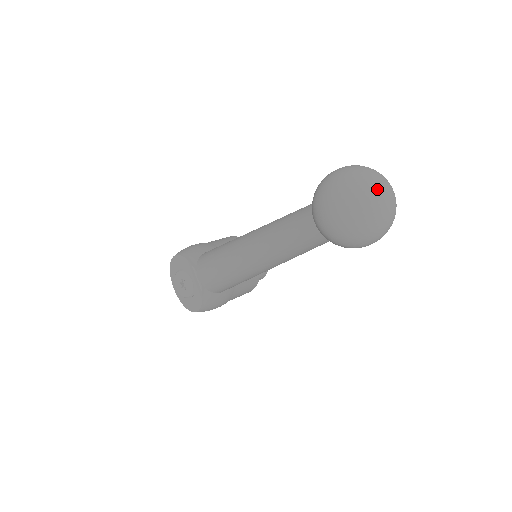
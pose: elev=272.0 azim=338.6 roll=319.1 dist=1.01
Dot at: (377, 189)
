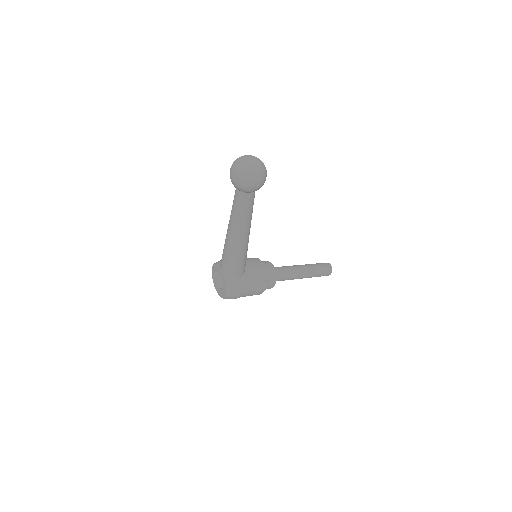
Dot at: (247, 158)
